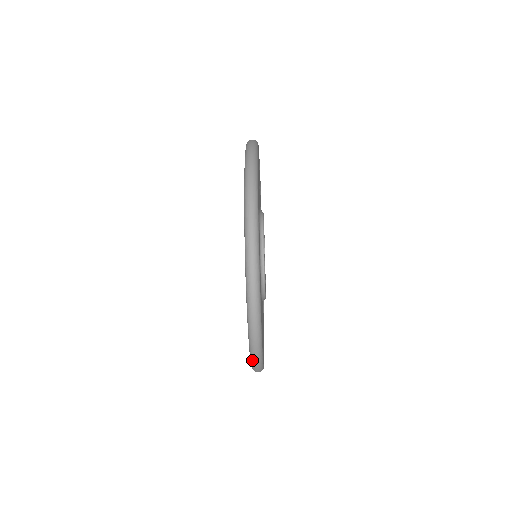
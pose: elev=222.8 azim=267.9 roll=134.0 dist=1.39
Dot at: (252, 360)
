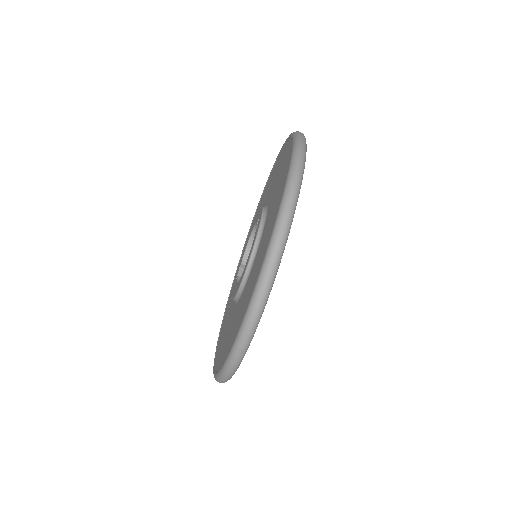
Dot at: (257, 290)
